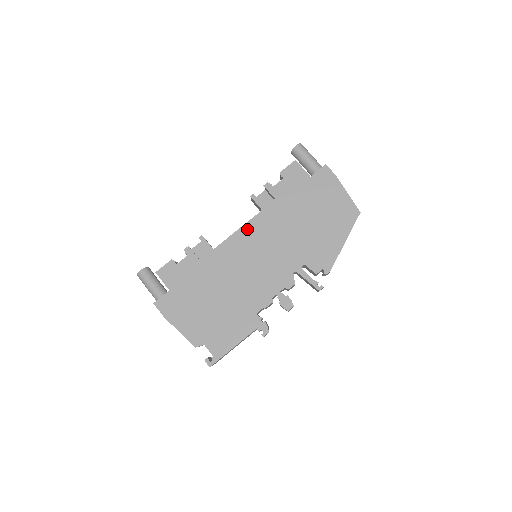
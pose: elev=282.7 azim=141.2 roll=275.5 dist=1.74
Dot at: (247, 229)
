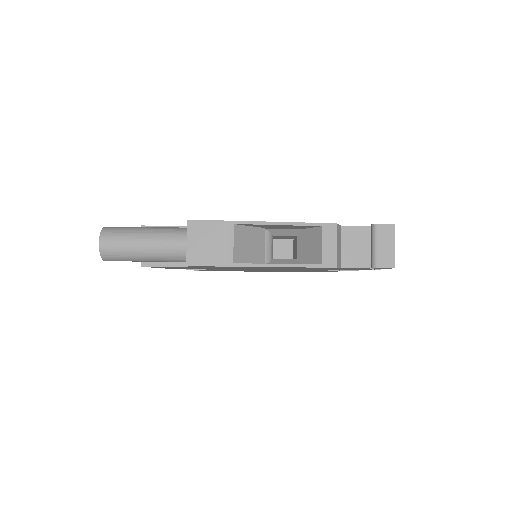
Dot at: occluded
